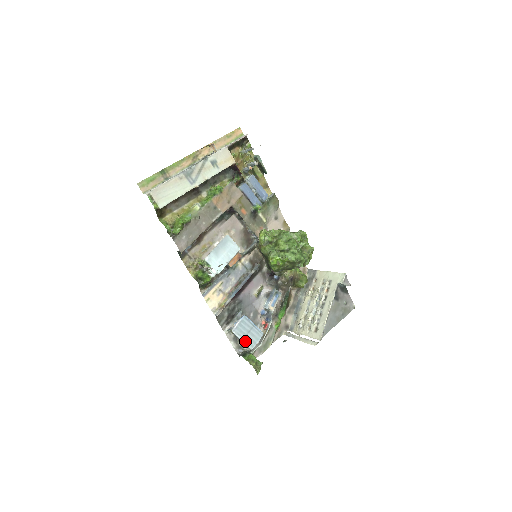
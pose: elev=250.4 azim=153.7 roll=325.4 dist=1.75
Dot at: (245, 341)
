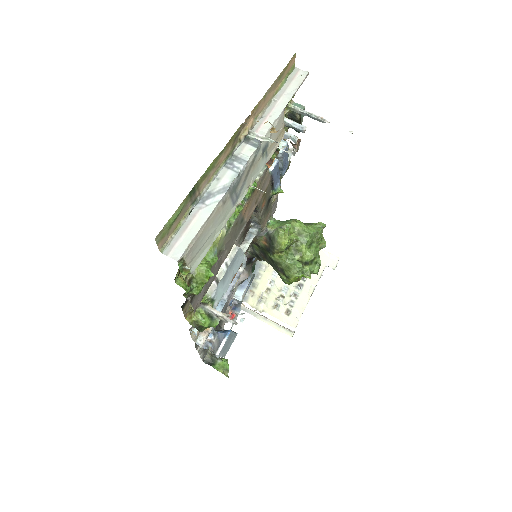
Dot at: (223, 355)
